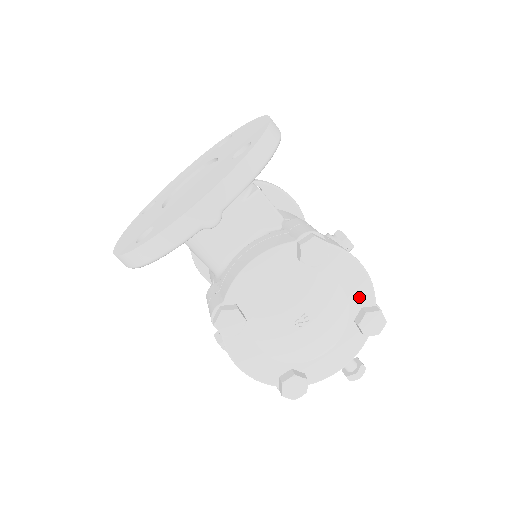
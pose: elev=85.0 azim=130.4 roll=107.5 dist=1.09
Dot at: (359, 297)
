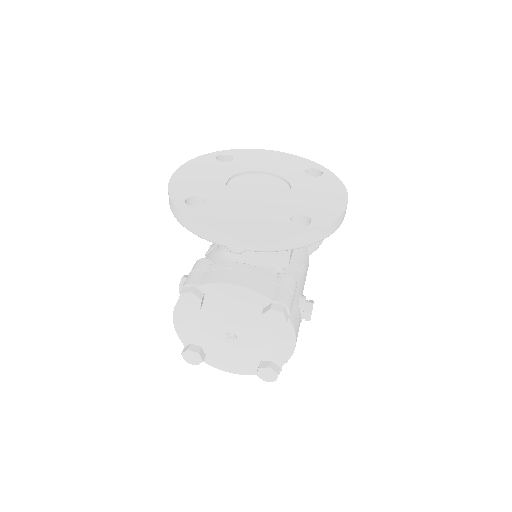
Dot at: (276, 356)
